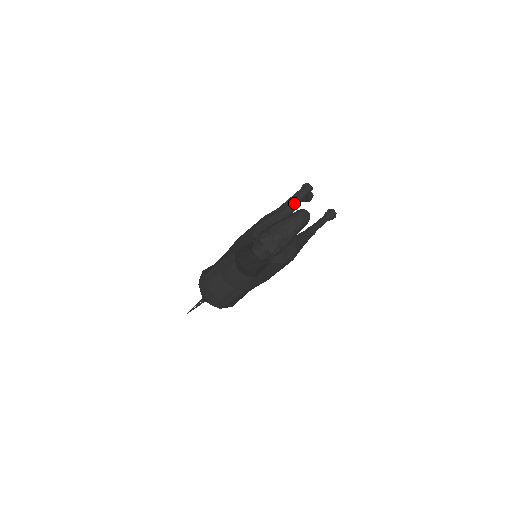
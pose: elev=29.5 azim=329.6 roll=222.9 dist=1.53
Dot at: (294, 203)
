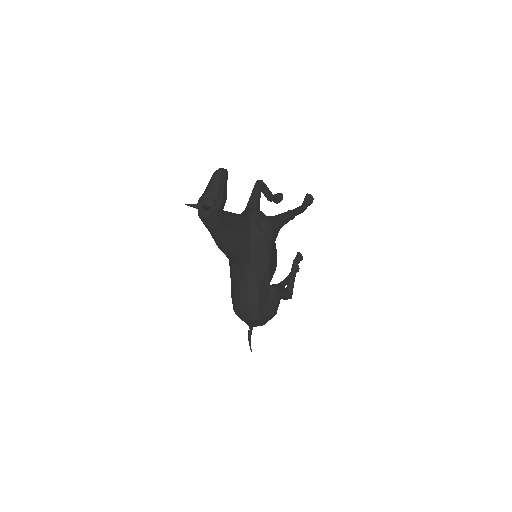
Dot at: (253, 197)
